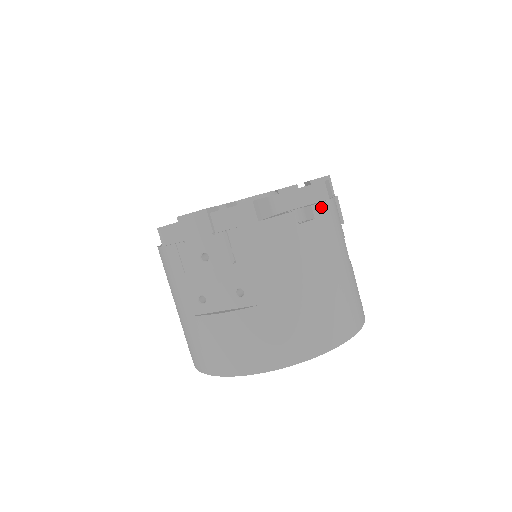
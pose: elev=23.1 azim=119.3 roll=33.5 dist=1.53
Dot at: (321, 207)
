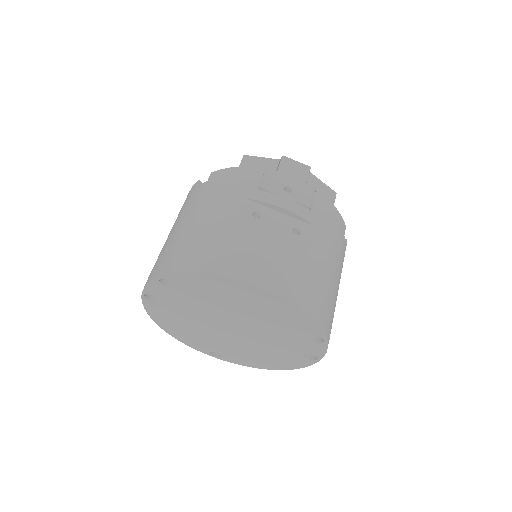
Dot at: occluded
